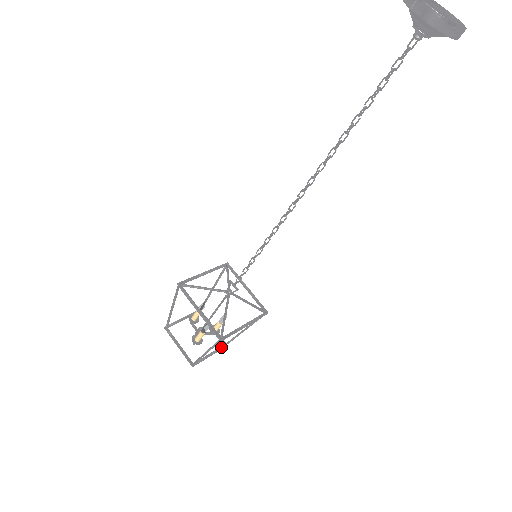
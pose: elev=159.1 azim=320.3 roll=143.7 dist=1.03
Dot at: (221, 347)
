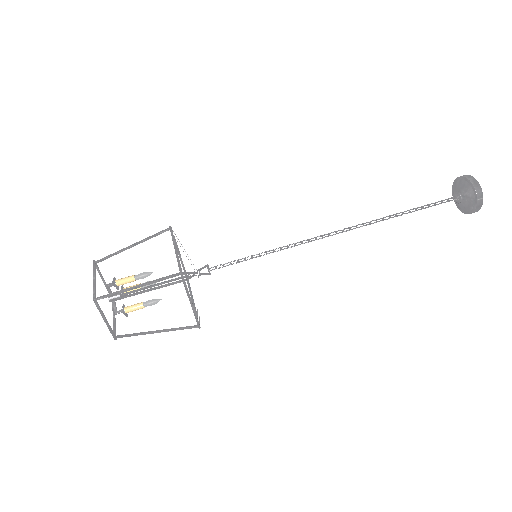
Dot at: occluded
